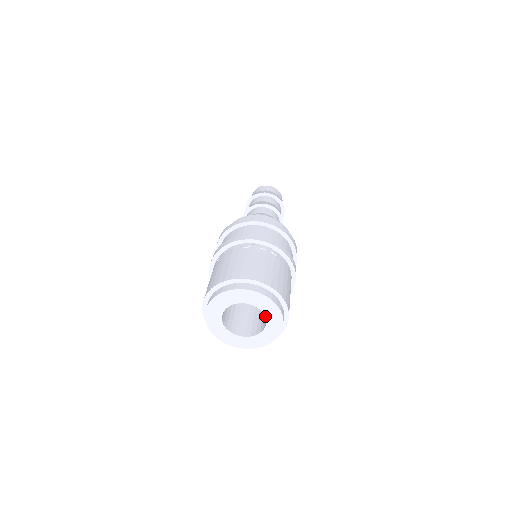
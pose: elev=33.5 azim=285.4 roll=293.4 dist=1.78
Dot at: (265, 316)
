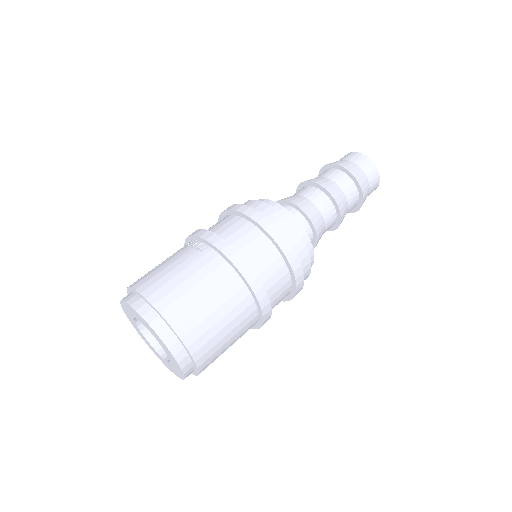
Dot at: (152, 333)
